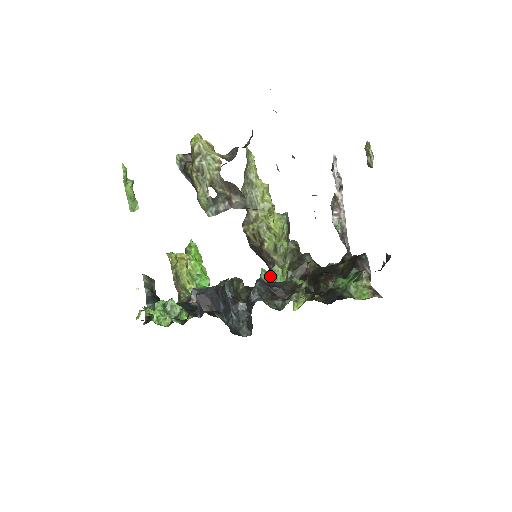
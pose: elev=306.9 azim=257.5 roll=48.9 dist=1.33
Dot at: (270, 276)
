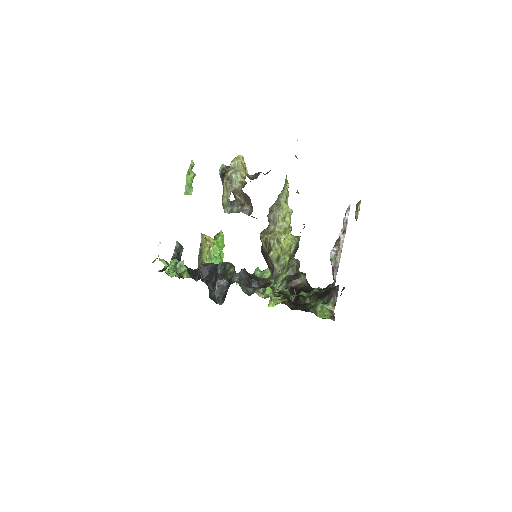
Dot at: (260, 274)
